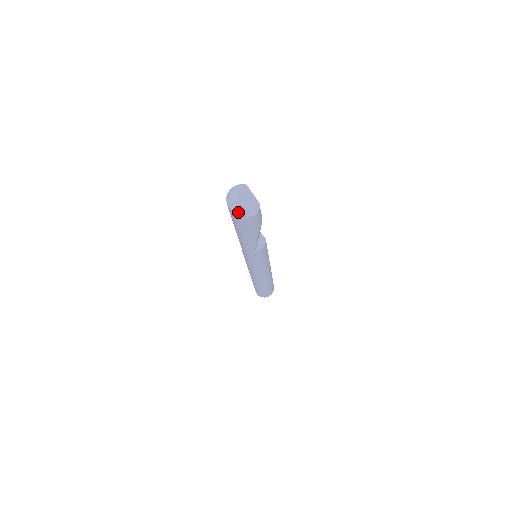
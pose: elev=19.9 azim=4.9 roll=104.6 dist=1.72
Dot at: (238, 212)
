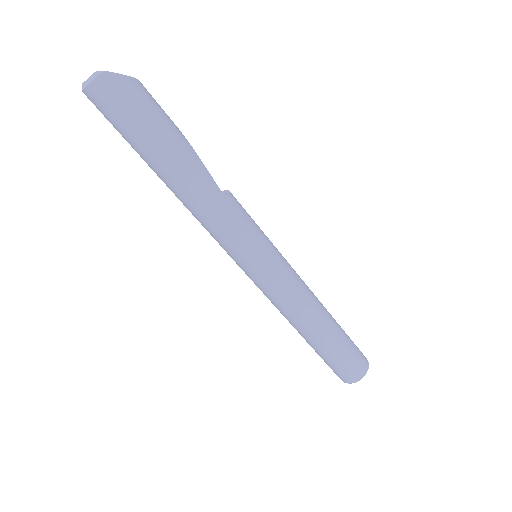
Dot at: (106, 72)
